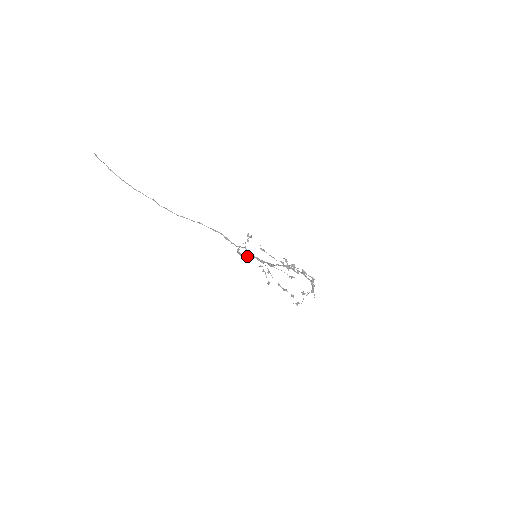
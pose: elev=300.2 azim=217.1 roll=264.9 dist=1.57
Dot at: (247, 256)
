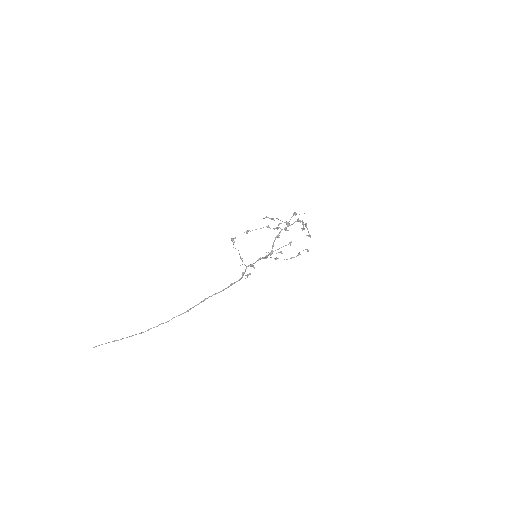
Dot at: (253, 266)
